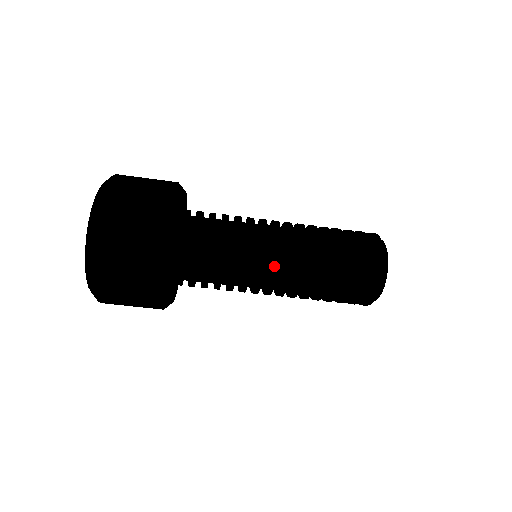
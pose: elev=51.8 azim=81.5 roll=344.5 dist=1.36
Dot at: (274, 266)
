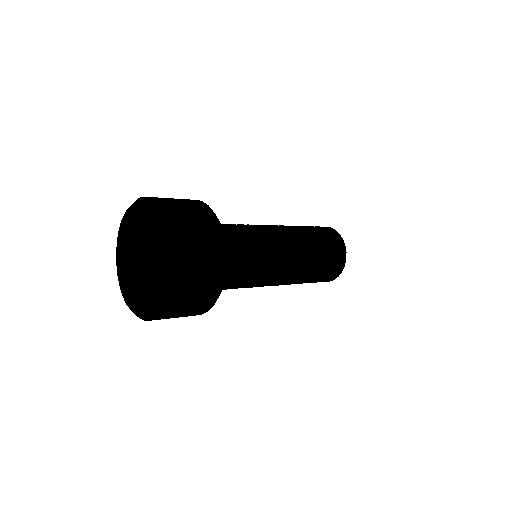
Dot at: (271, 285)
